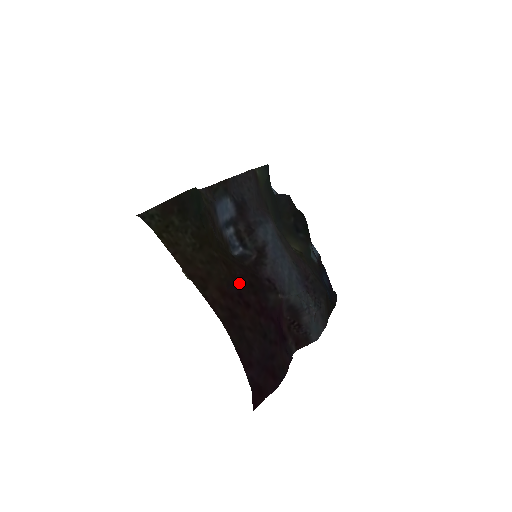
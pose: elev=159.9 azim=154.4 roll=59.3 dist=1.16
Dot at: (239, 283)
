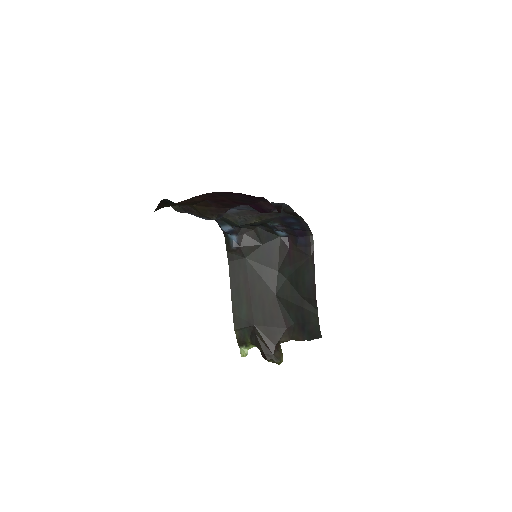
Dot at: (214, 204)
